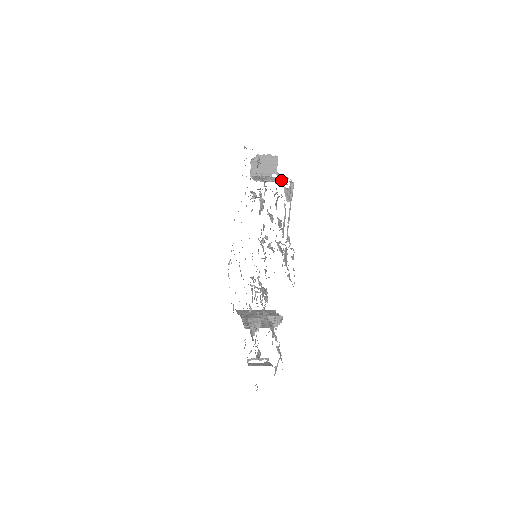
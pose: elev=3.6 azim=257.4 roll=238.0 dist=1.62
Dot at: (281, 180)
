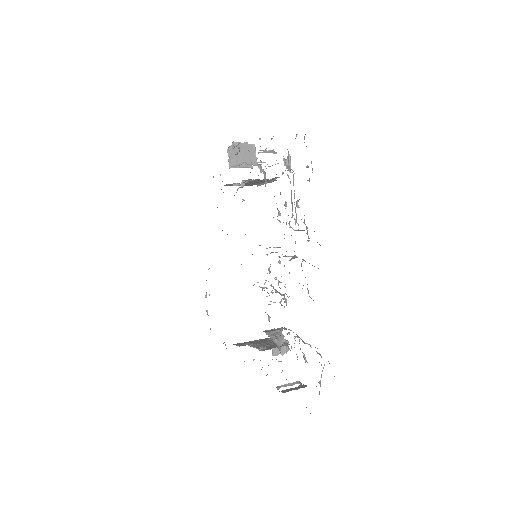
Dot at: occluded
